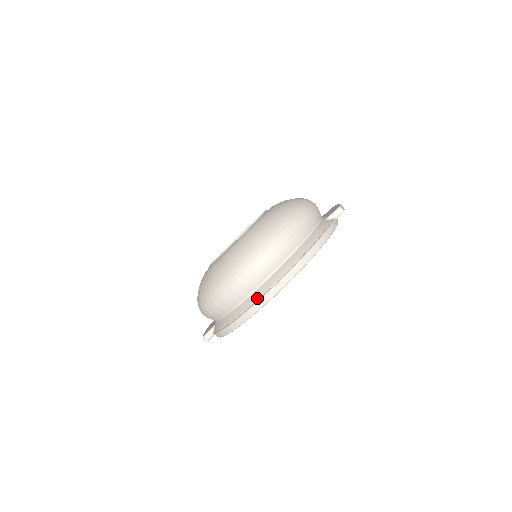
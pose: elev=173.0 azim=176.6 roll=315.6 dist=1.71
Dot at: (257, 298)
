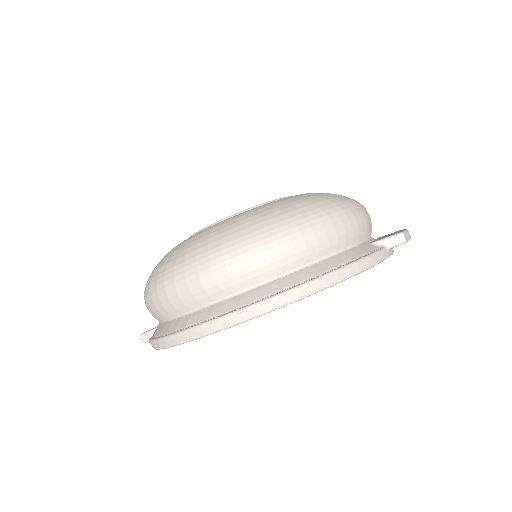
Dot at: (202, 319)
